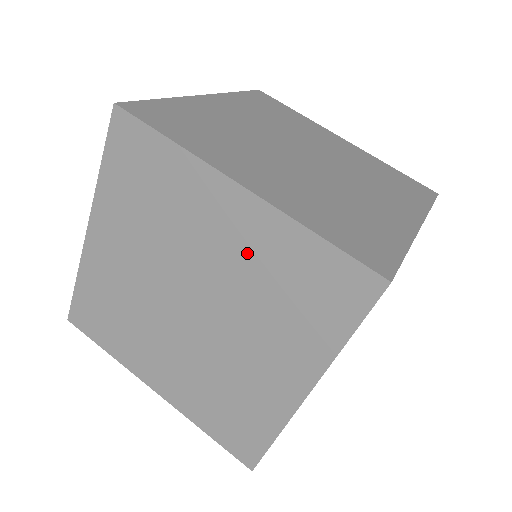
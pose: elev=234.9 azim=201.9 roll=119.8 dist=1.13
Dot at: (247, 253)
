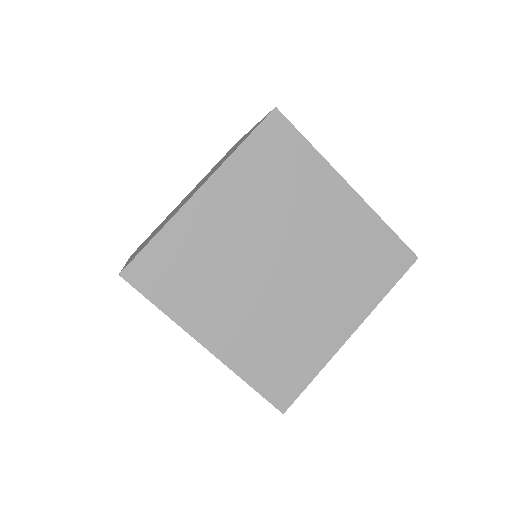
Dot at: occluded
